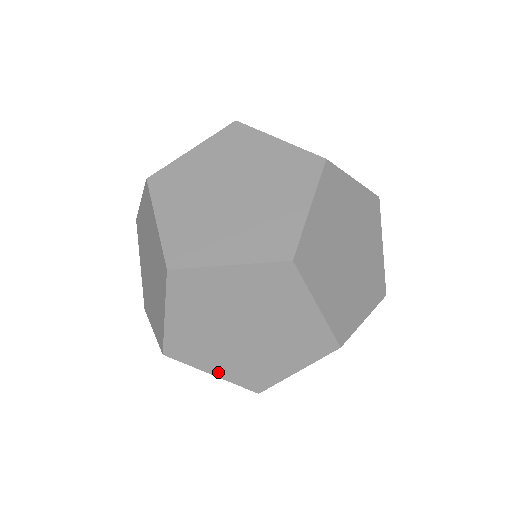
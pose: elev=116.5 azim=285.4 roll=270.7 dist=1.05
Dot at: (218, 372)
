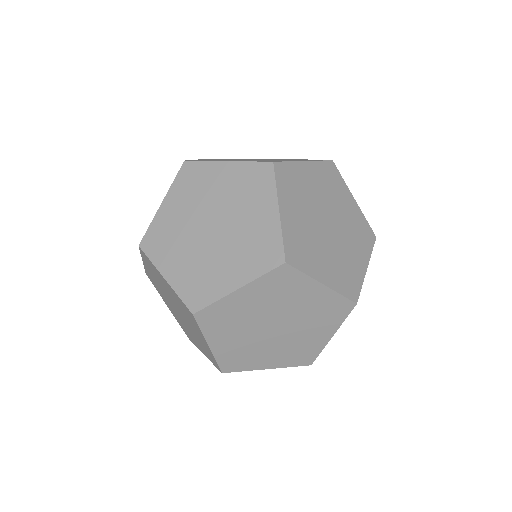
Dot at: (171, 276)
